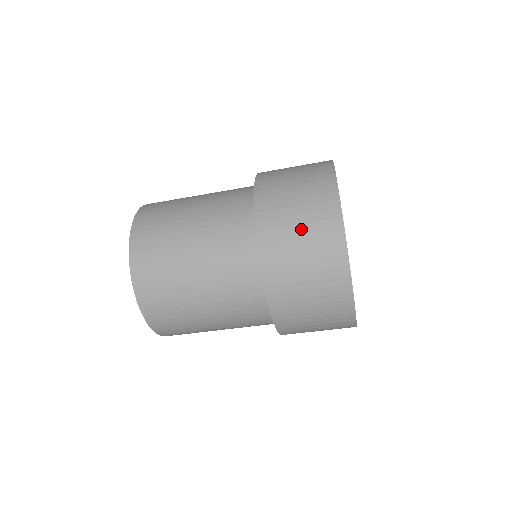
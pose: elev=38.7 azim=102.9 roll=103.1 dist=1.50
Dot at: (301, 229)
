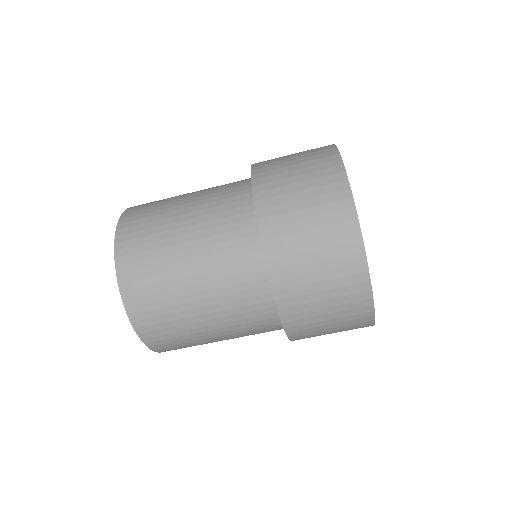
Dot at: (301, 187)
